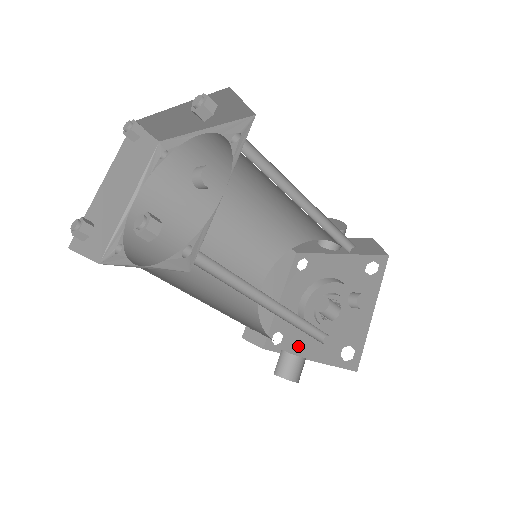
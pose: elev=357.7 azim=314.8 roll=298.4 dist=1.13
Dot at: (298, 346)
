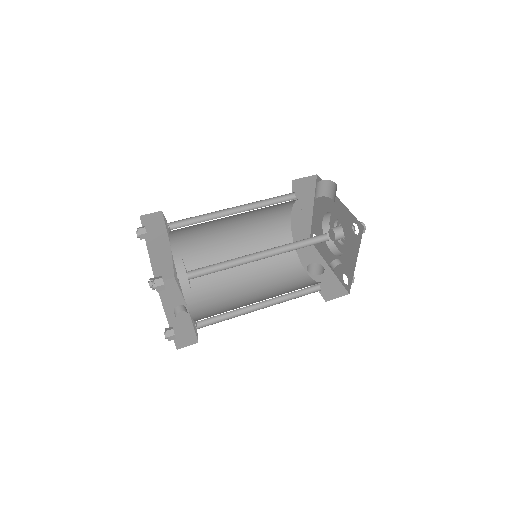
Dot at: (324, 254)
